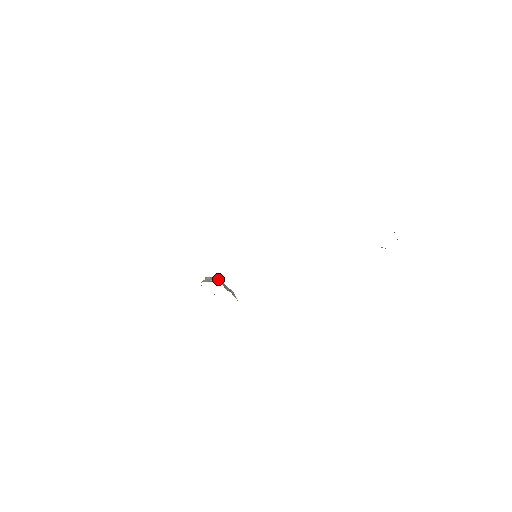
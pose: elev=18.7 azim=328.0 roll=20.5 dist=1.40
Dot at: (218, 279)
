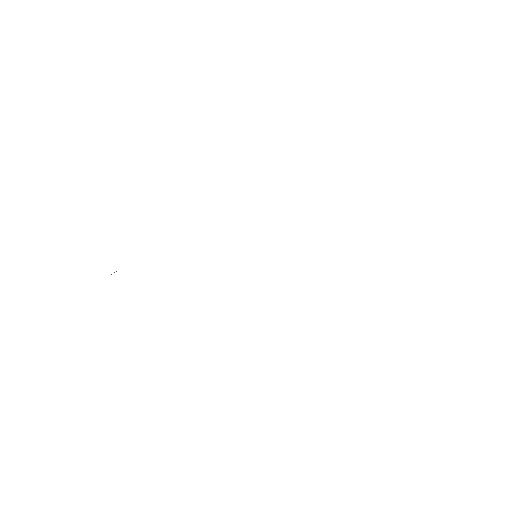
Dot at: occluded
